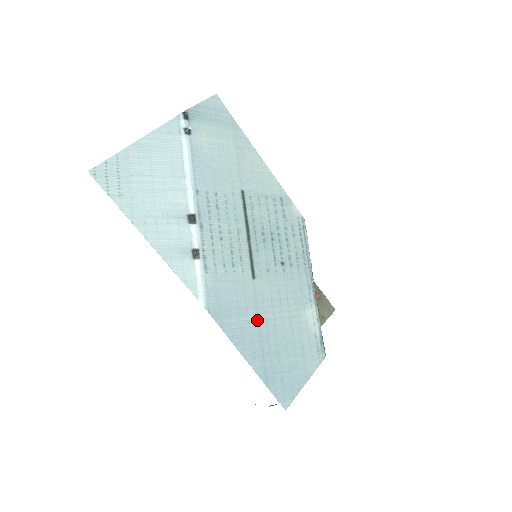
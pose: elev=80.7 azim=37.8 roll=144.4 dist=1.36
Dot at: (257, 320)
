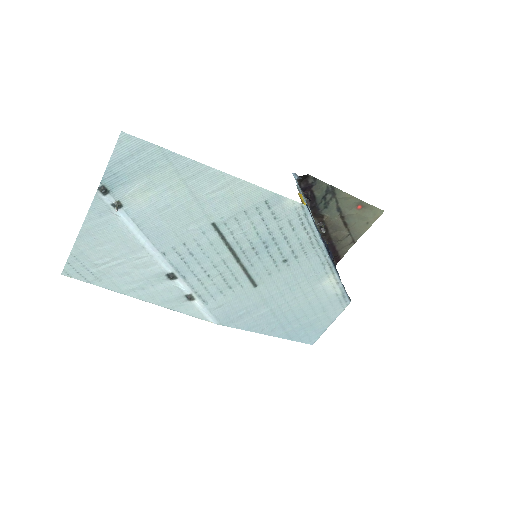
Dot at: (269, 310)
